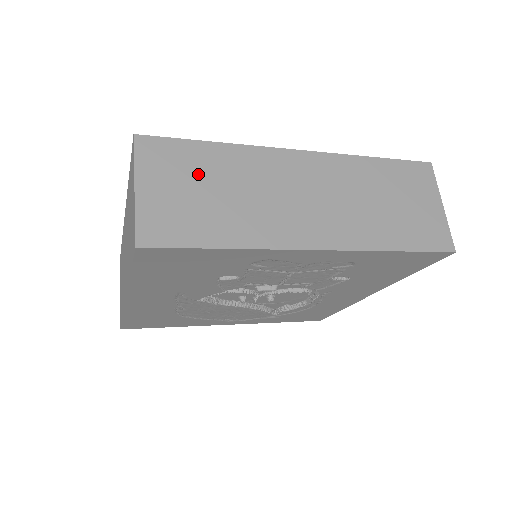
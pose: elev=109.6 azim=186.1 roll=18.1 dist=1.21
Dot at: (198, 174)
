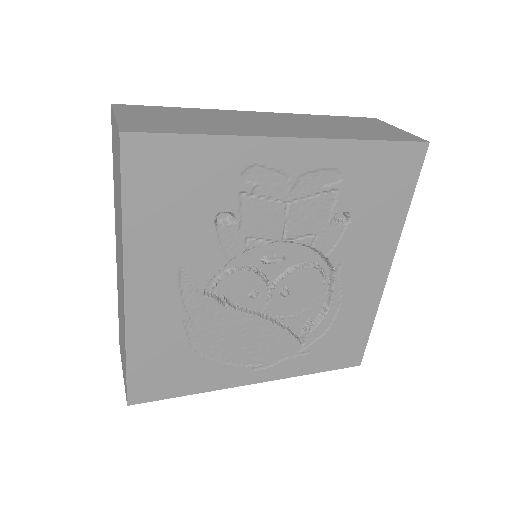
Dot at: (171, 115)
